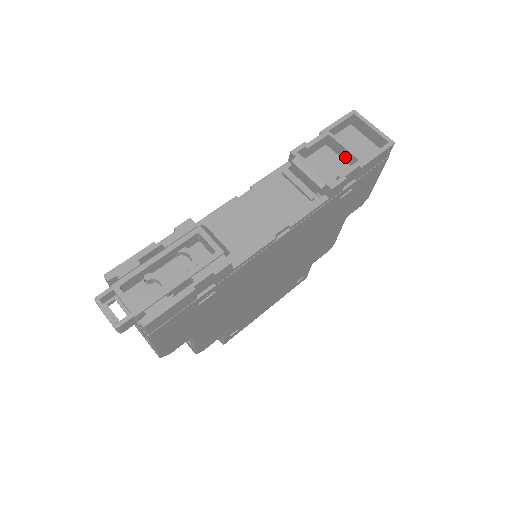
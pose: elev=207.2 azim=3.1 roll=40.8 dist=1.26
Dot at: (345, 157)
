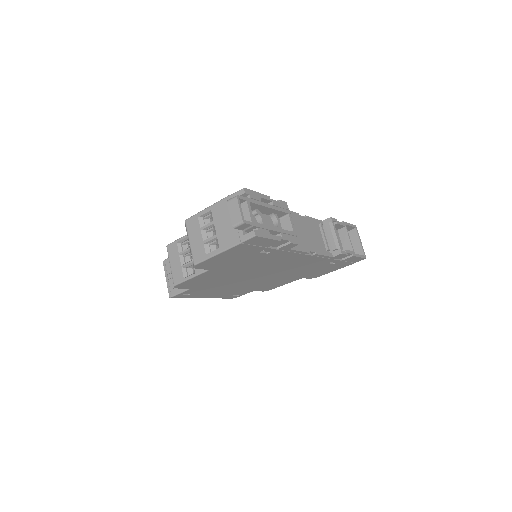
Dot at: (345, 244)
